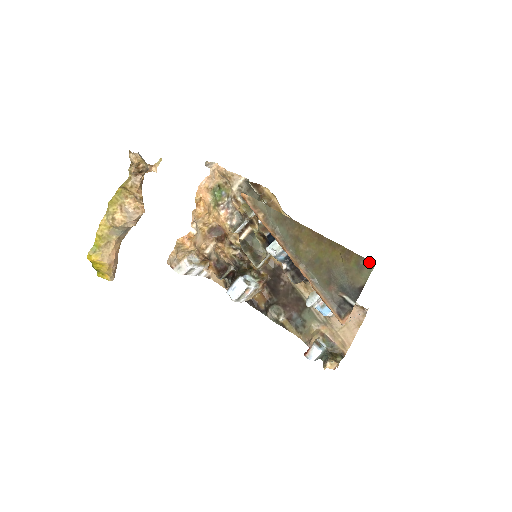
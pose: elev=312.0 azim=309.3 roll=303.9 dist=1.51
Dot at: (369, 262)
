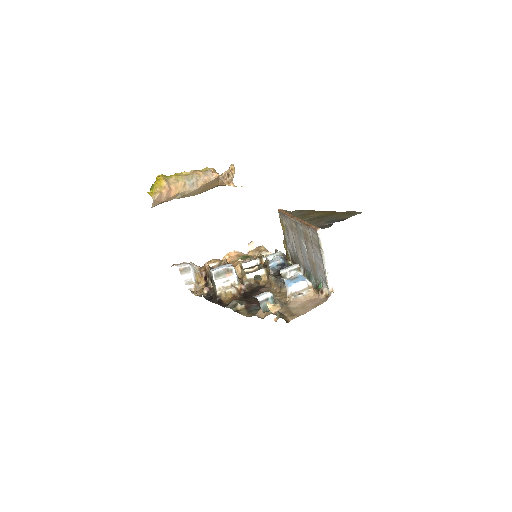
Dot at: (358, 212)
